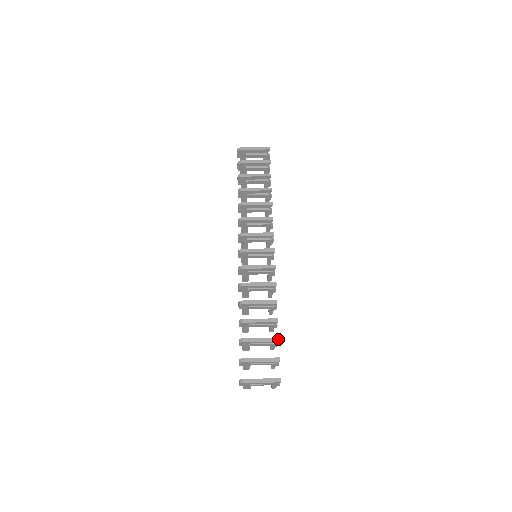
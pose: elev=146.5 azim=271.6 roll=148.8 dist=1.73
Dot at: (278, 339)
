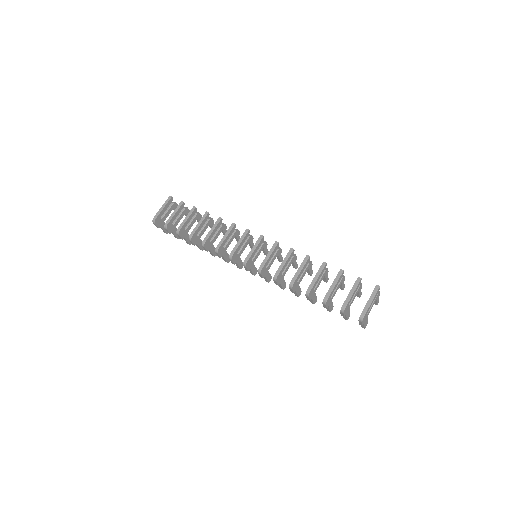
Dot at: (341, 270)
